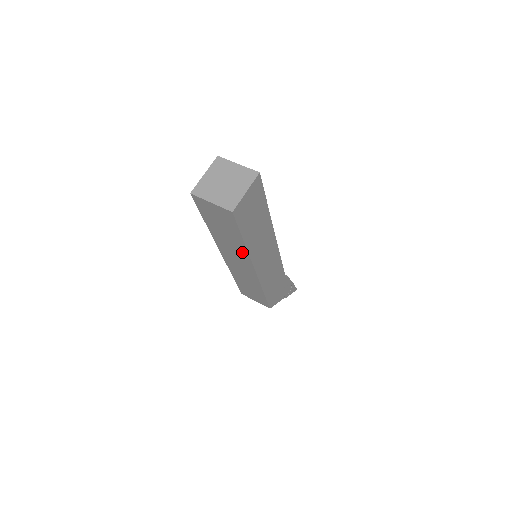
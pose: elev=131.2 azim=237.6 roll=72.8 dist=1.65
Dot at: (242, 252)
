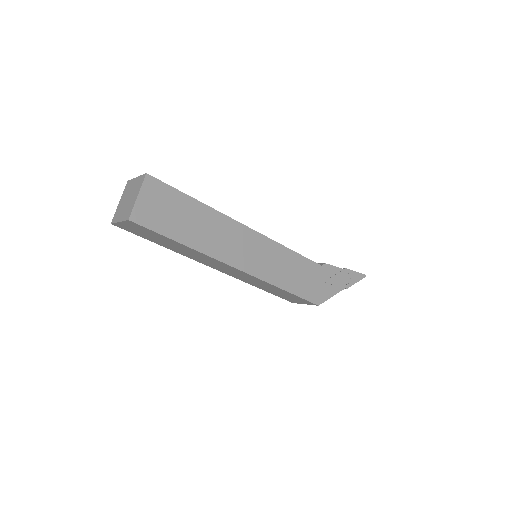
Dot at: (202, 256)
